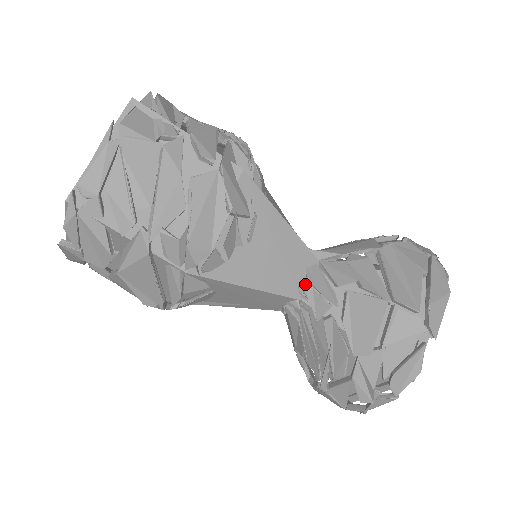
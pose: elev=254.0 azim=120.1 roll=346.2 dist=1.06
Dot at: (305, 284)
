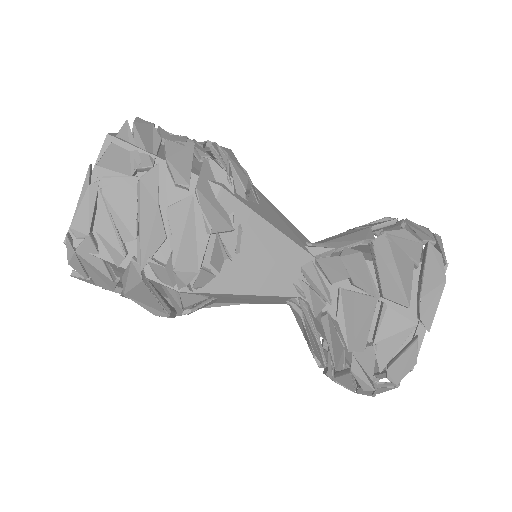
Dot at: (301, 282)
